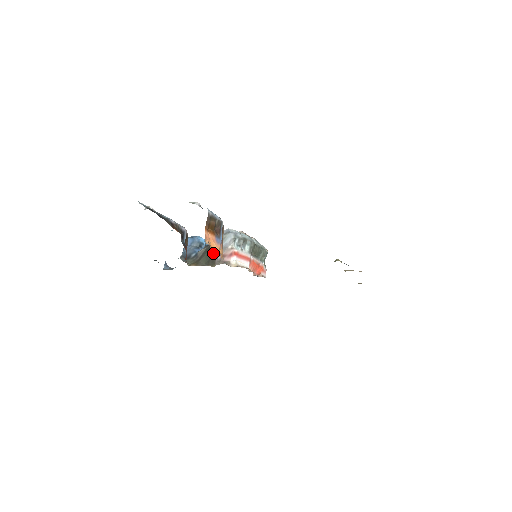
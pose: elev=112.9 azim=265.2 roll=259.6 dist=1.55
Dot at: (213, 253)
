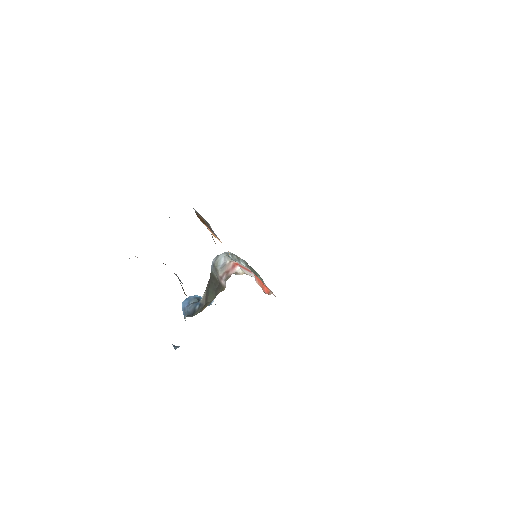
Dot at: (215, 285)
